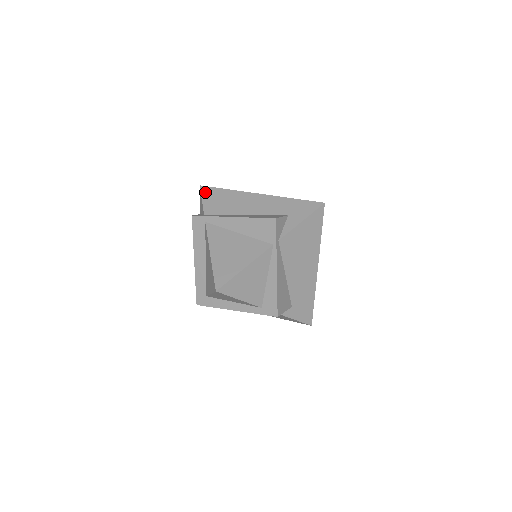
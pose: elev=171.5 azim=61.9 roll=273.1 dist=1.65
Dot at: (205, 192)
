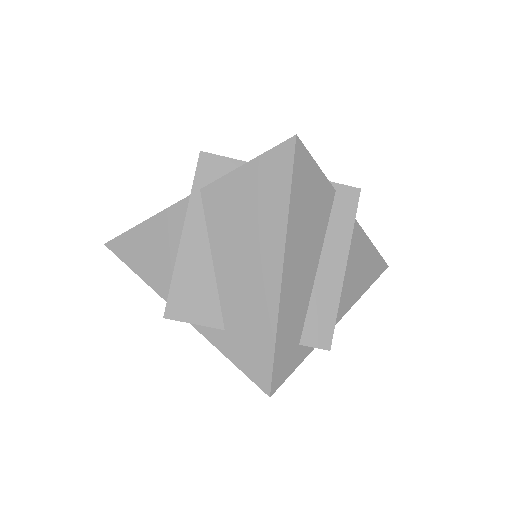
Dot at: occluded
